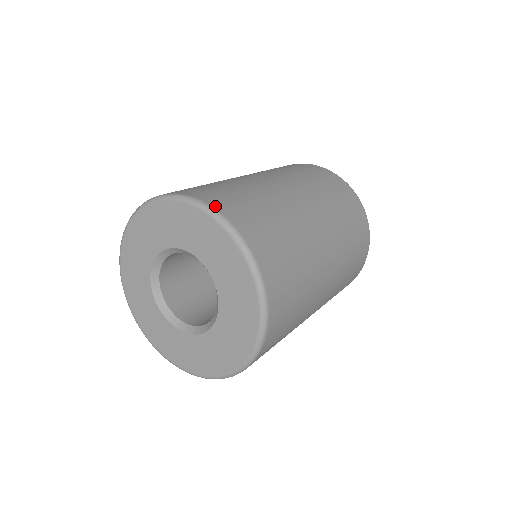
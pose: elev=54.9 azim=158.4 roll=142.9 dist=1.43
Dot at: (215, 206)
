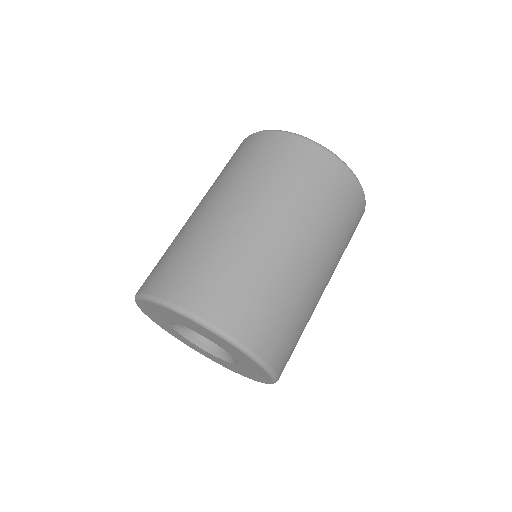
Dot at: (193, 309)
